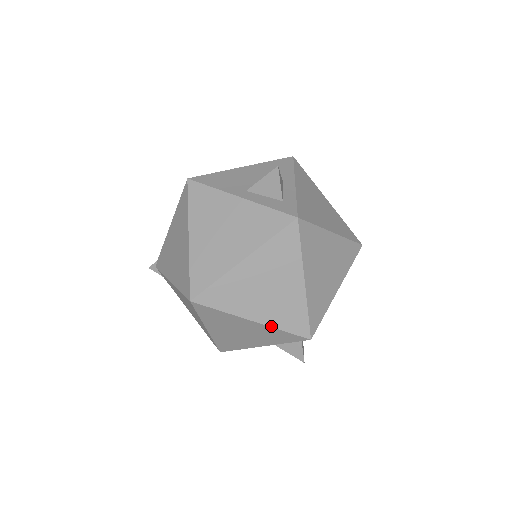
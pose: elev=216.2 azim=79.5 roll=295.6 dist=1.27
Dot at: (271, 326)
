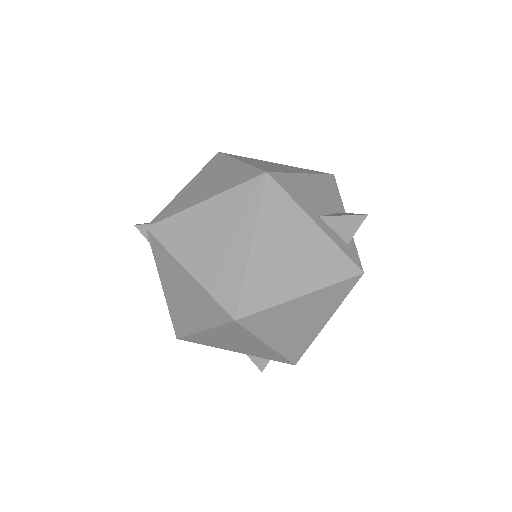
Dot at: (278, 351)
